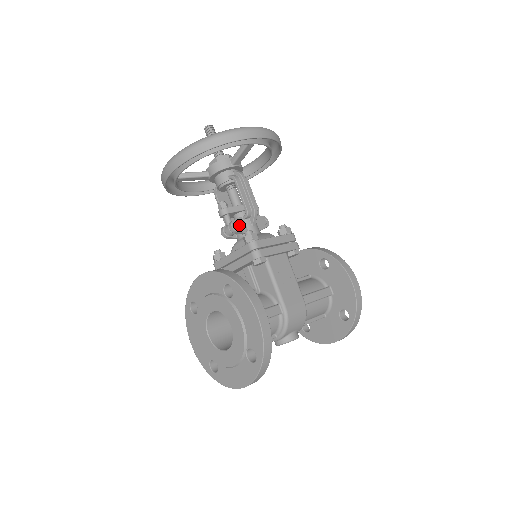
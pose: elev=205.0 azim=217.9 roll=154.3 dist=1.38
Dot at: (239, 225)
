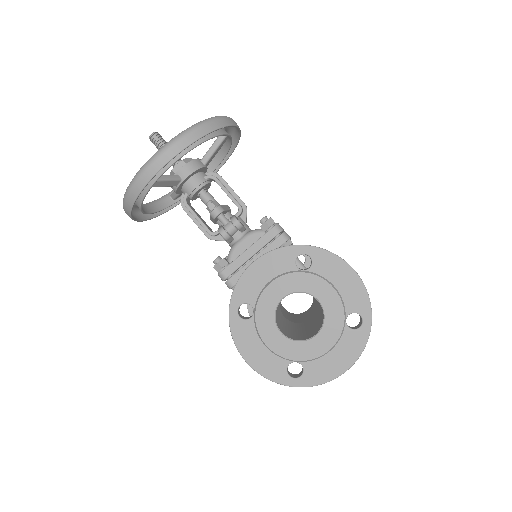
Dot at: (239, 221)
